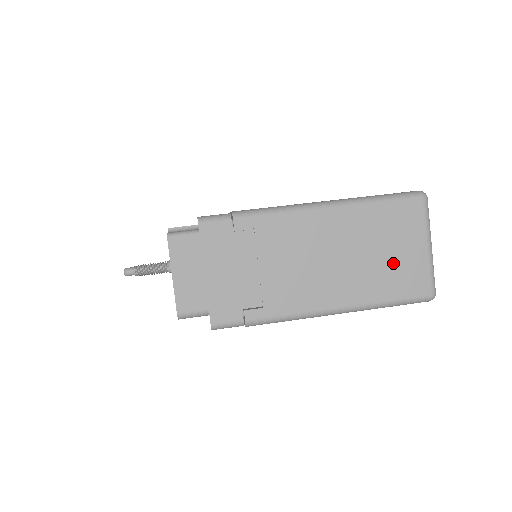
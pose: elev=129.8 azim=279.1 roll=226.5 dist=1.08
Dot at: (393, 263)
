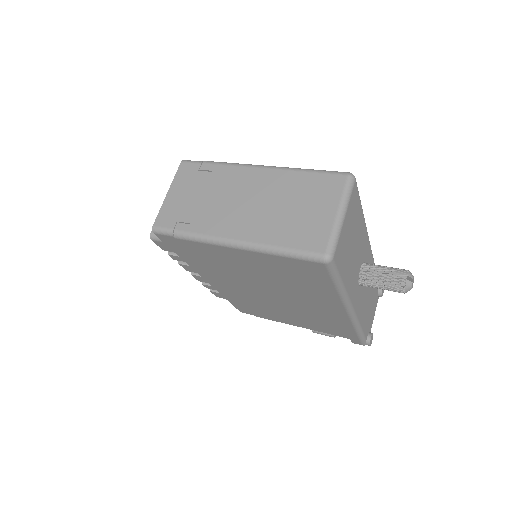
Dot at: (301, 218)
